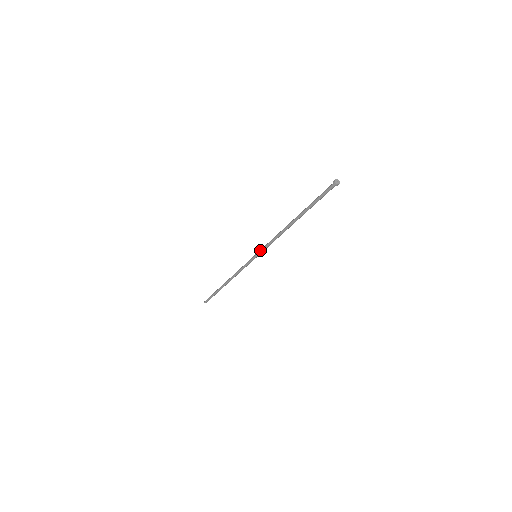
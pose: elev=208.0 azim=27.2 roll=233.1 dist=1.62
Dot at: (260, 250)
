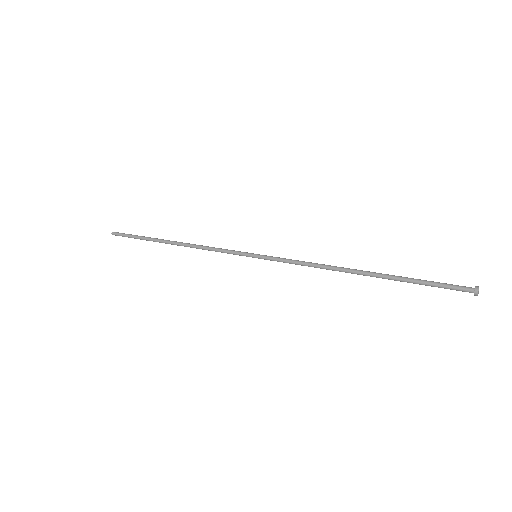
Dot at: (272, 256)
